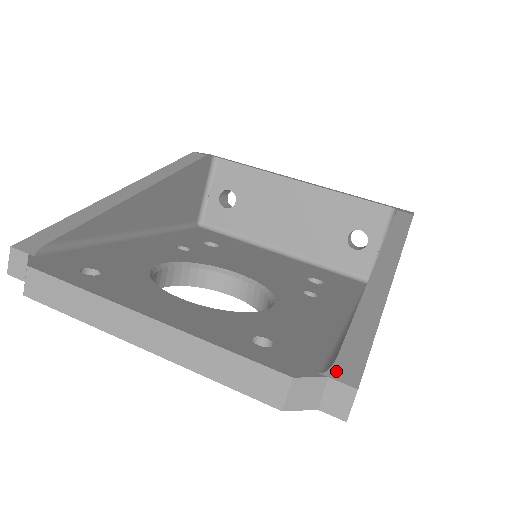
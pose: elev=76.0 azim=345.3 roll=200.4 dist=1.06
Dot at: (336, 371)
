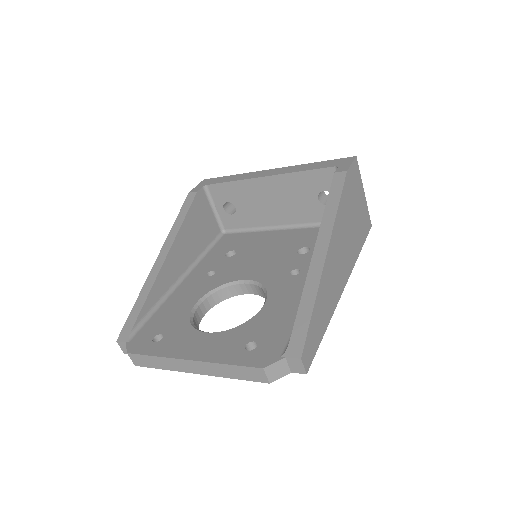
Dot at: (289, 351)
